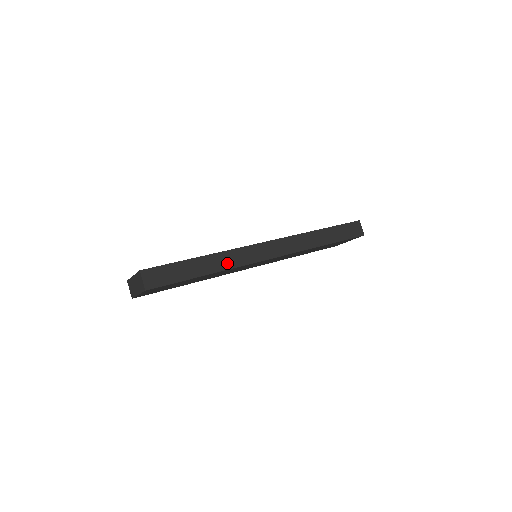
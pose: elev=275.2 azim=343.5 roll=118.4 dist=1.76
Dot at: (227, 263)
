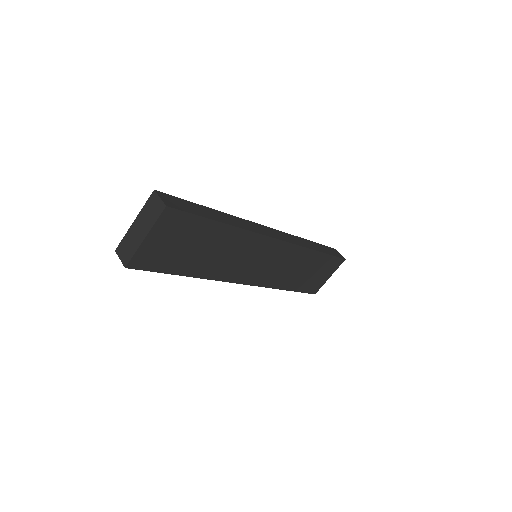
Dot at: (241, 225)
